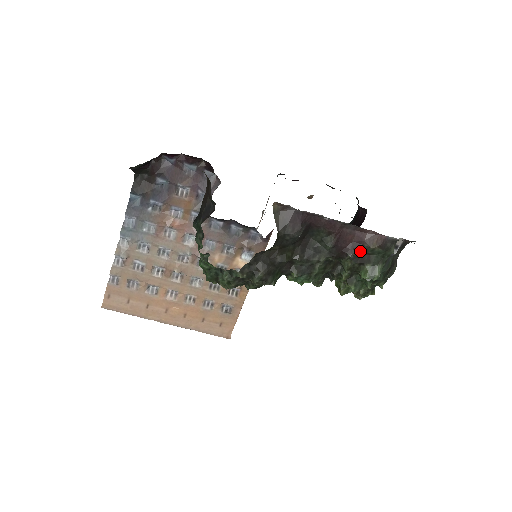
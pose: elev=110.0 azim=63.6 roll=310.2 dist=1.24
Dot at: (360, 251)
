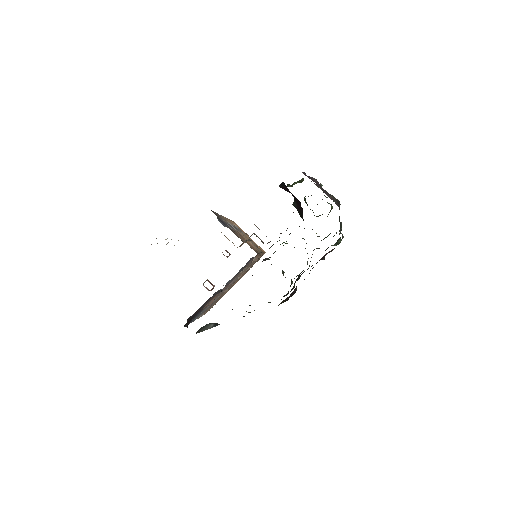
Dot at: occluded
